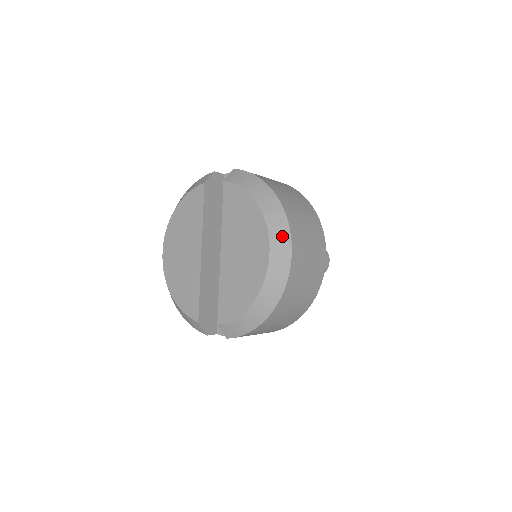
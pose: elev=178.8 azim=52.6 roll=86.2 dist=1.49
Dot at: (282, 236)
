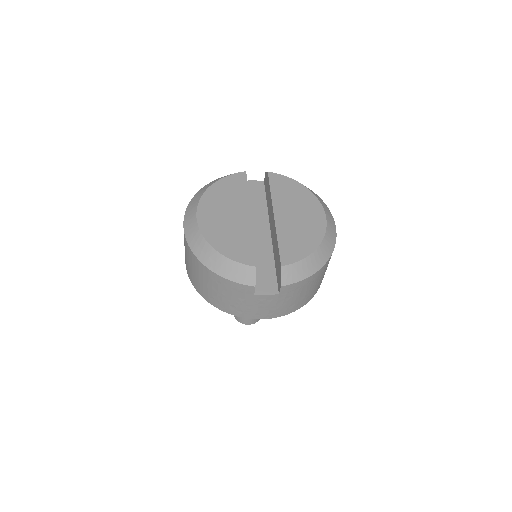
Dot at: (328, 210)
